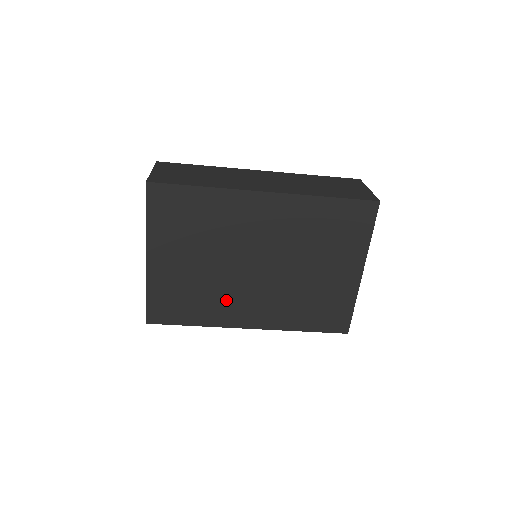
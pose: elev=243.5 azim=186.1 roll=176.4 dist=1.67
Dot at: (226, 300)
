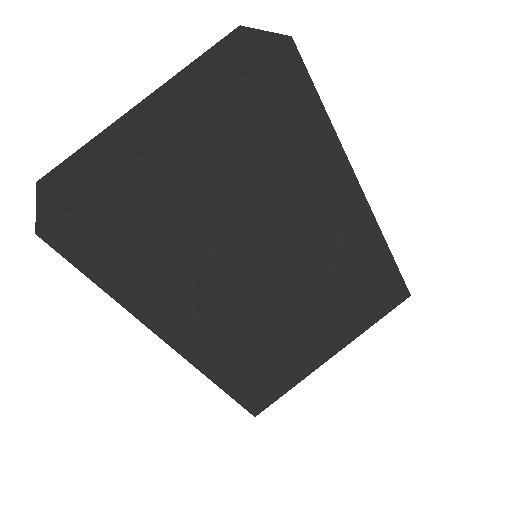
Dot at: (190, 288)
